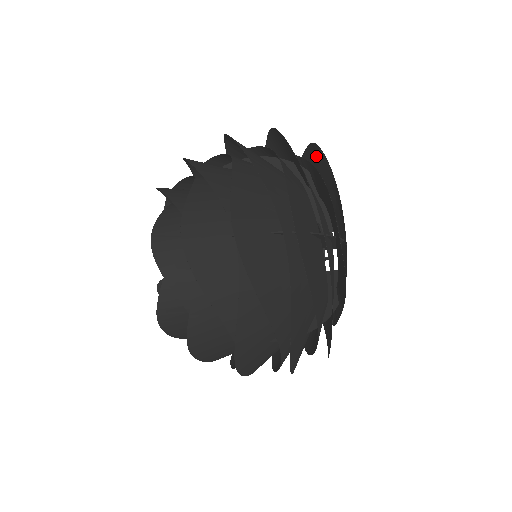
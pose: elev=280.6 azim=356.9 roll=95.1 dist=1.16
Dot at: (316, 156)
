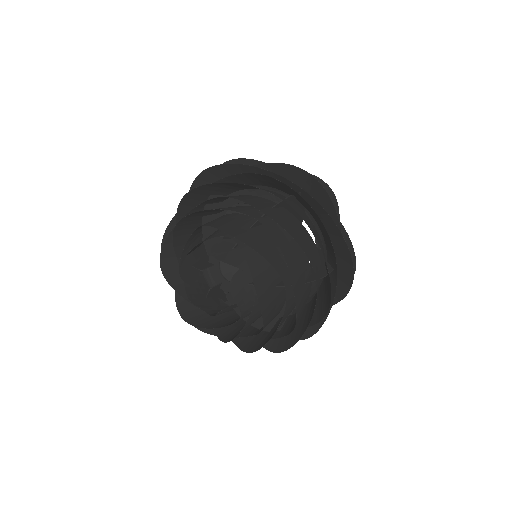
Dot at: occluded
